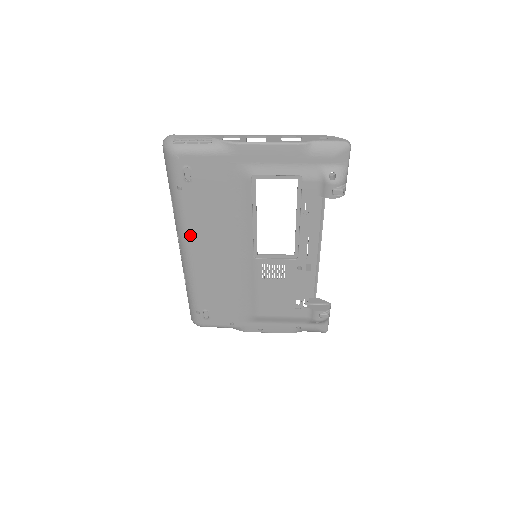
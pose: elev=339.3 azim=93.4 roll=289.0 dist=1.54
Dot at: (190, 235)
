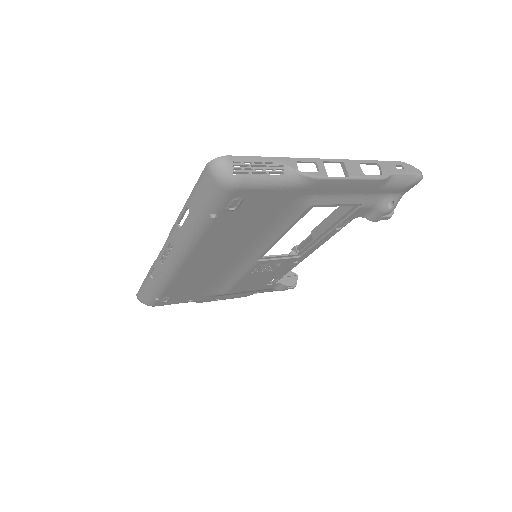
Dot at: (194, 250)
